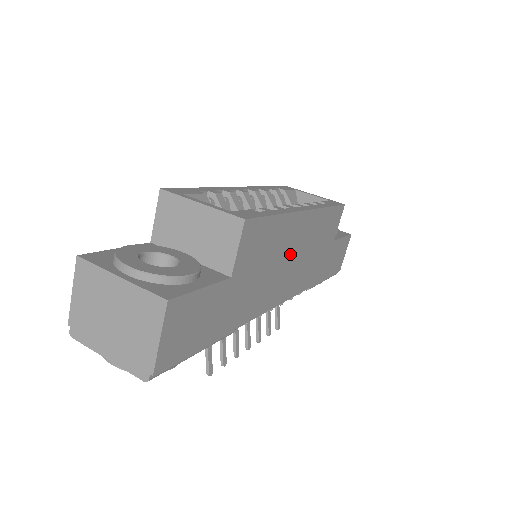
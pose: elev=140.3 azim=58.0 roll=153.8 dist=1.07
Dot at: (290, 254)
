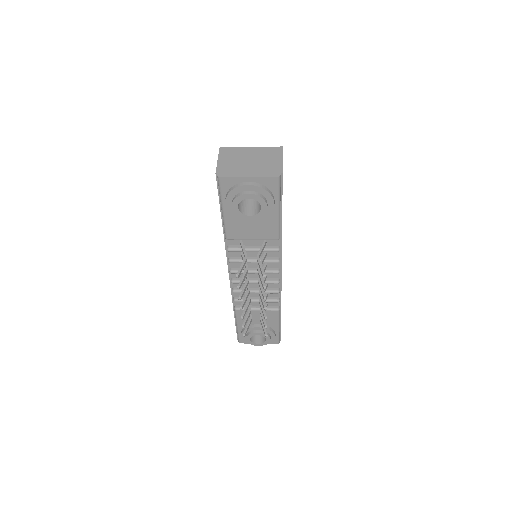
Dot at: occluded
